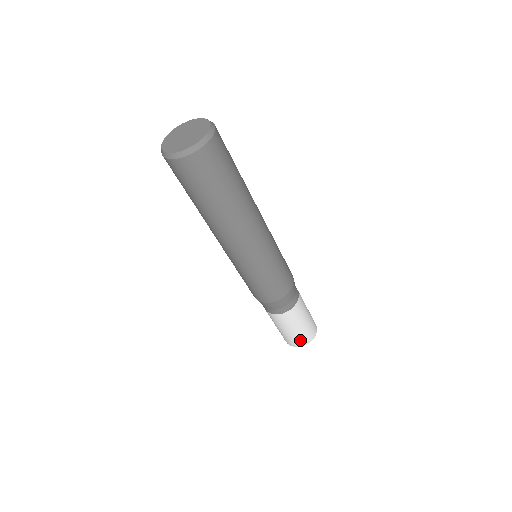
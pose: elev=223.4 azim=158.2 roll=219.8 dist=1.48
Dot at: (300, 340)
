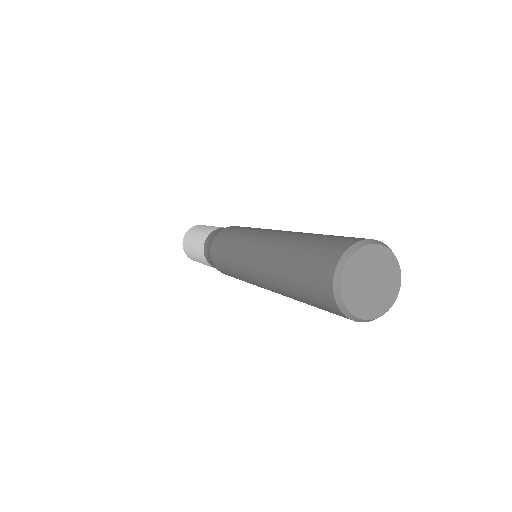
Dot at: (192, 258)
